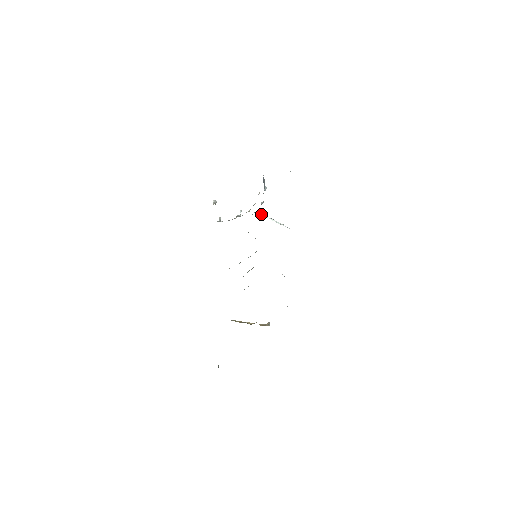
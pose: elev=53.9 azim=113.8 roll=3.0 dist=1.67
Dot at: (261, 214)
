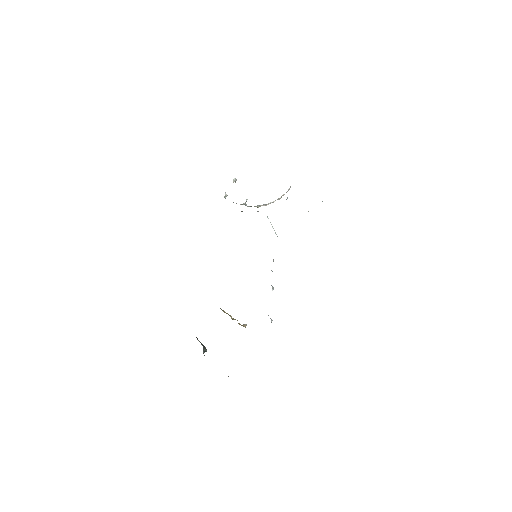
Dot at: occluded
